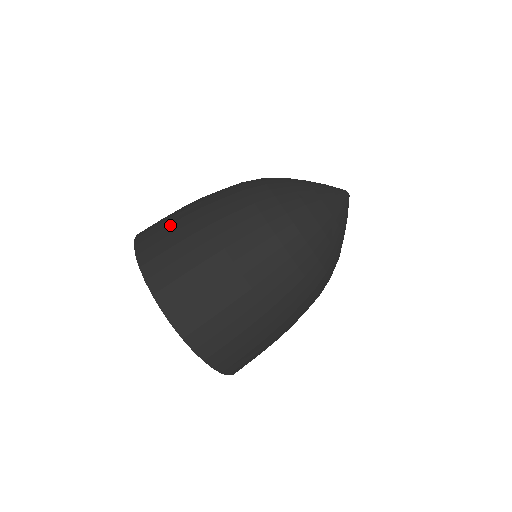
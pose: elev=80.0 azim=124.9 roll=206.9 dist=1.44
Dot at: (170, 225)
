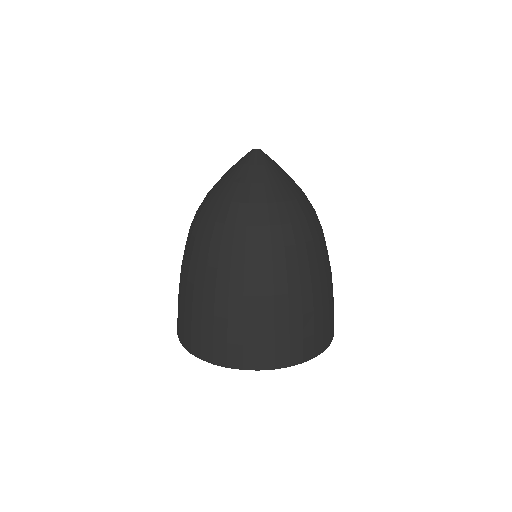
Dot at: (180, 307)
